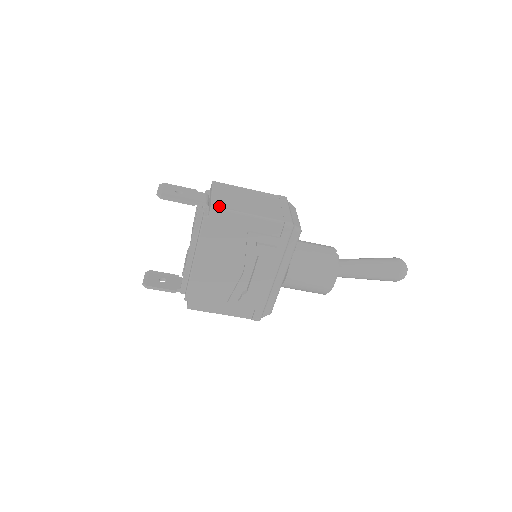
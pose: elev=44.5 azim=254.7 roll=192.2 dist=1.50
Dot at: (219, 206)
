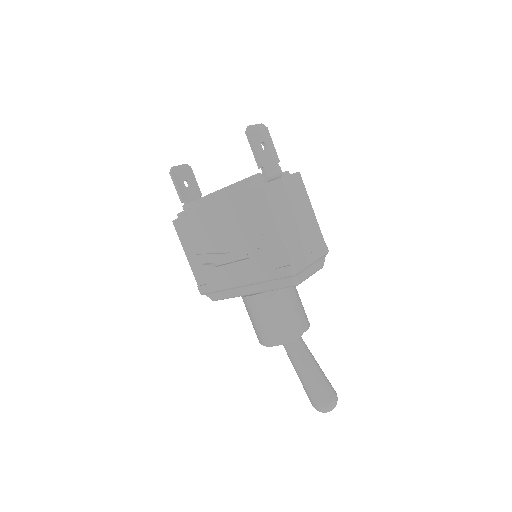
Dot at: (269, 191)
